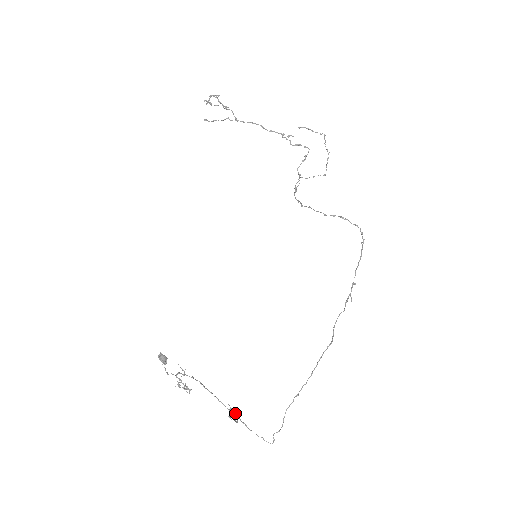
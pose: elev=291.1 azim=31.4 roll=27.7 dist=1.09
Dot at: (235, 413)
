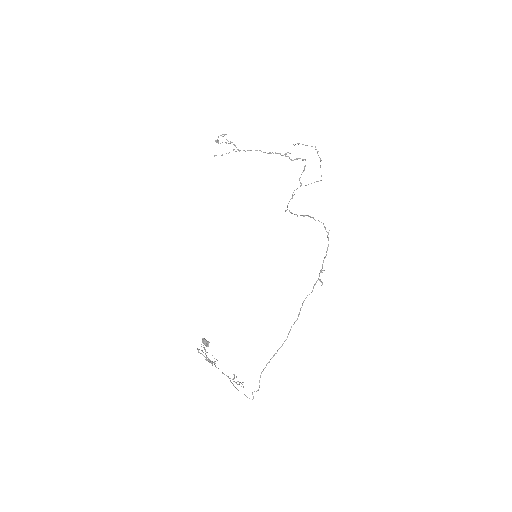
Dot at: (228, 376)
